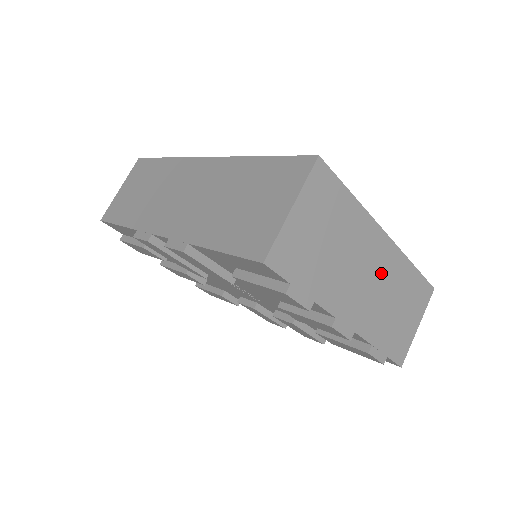
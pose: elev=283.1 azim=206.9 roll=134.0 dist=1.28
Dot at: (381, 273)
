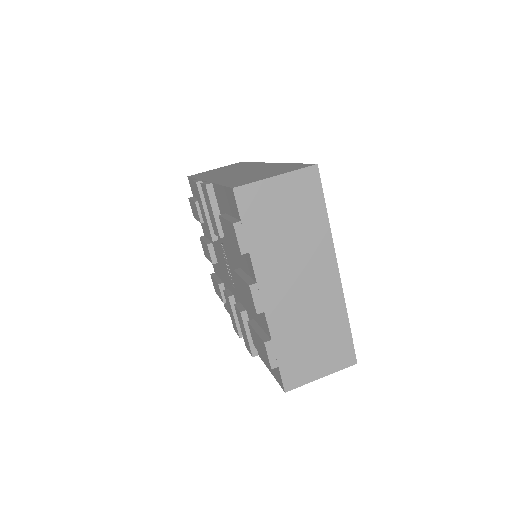
Dot at: (315, 293)
